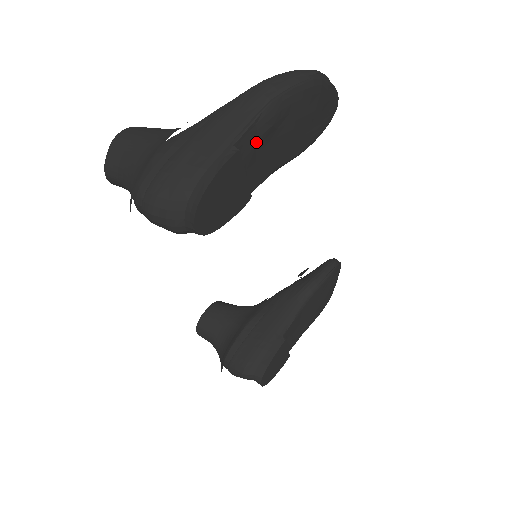
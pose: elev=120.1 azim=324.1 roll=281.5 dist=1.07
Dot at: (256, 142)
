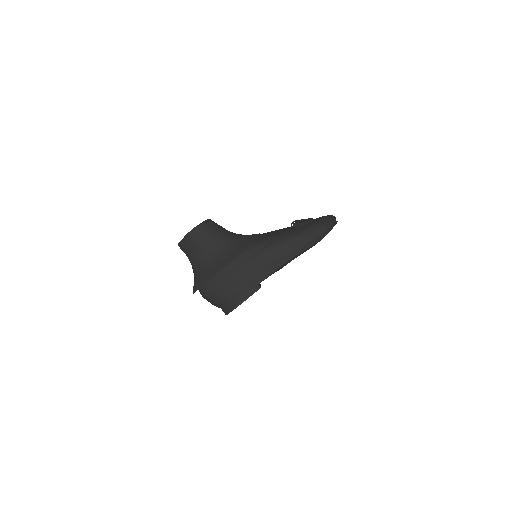
Dot at: occluded
